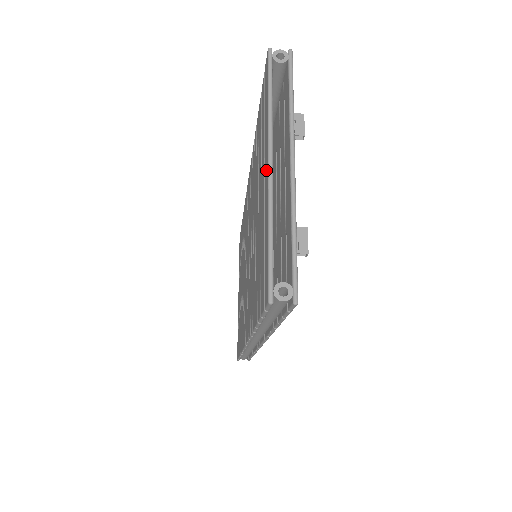
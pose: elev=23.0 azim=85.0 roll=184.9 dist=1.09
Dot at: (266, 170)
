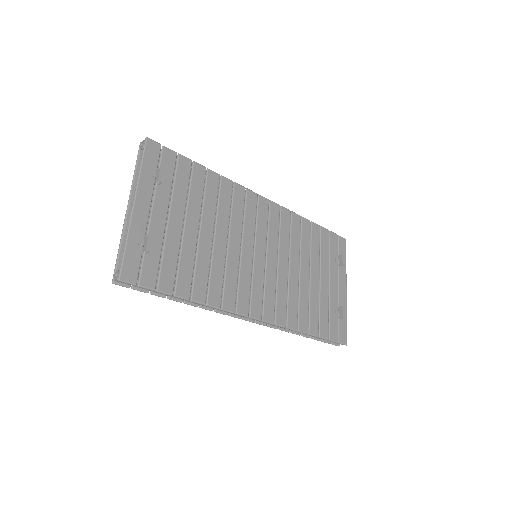
Dot at: occluded
